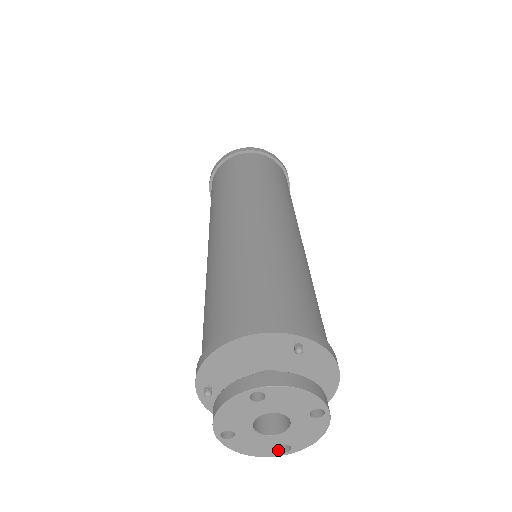
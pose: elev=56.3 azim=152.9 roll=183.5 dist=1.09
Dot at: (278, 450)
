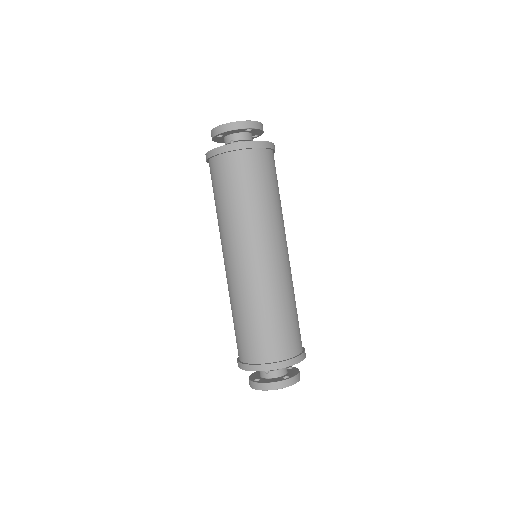
Dot at: occluded
